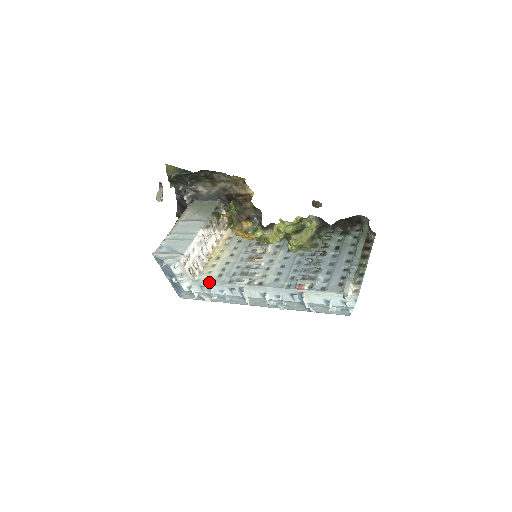
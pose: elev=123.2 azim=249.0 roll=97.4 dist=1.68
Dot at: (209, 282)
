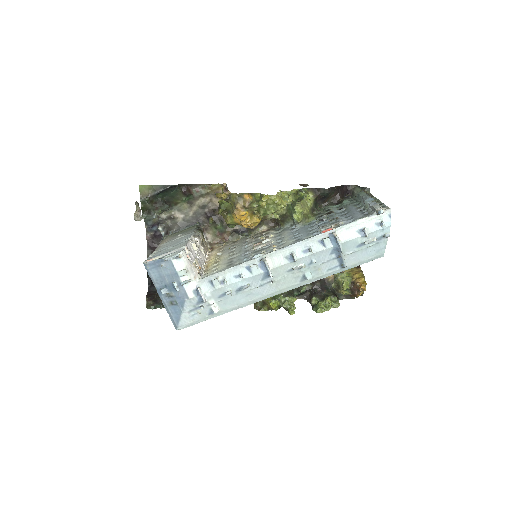
Dot at: (220, 271)
